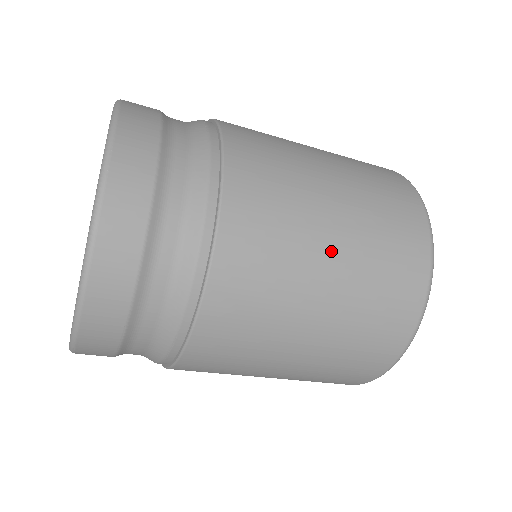
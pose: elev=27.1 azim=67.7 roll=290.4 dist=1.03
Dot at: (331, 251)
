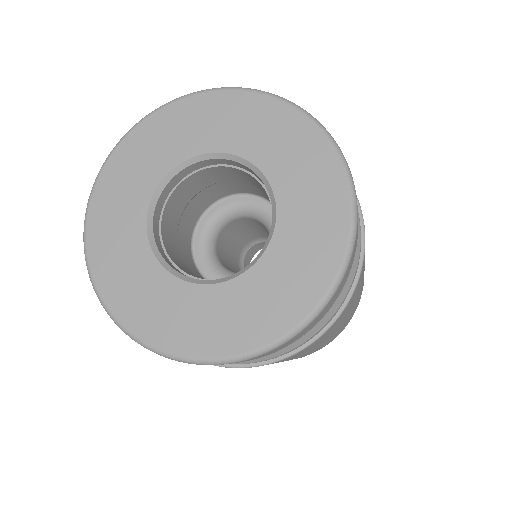
Dot at: occluded
